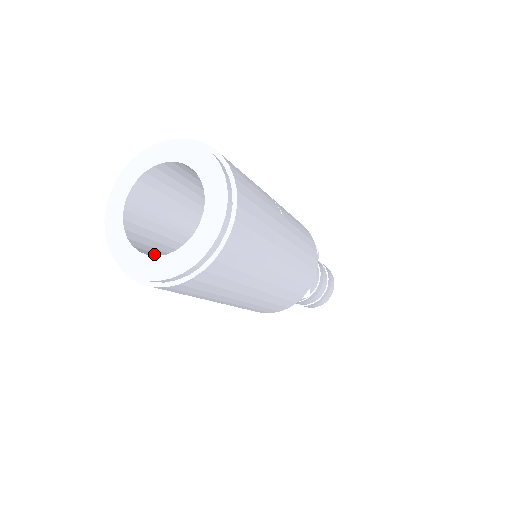
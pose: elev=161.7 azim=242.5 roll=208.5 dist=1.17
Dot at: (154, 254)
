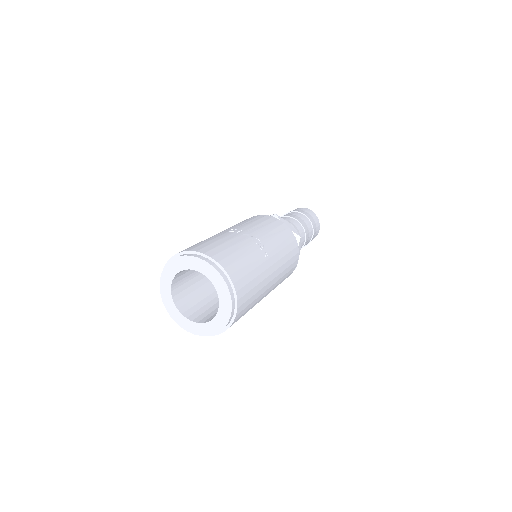
Dot at: (193, 308)
